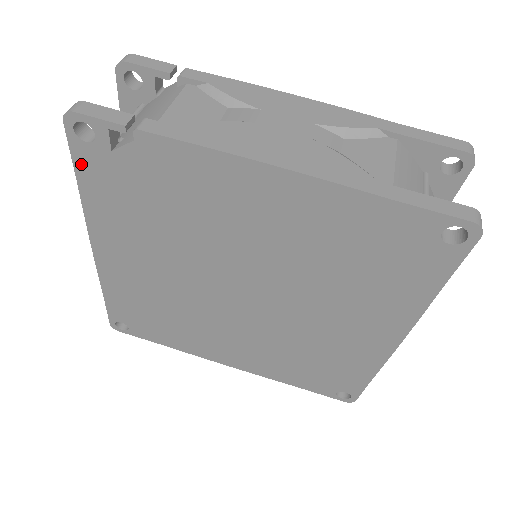
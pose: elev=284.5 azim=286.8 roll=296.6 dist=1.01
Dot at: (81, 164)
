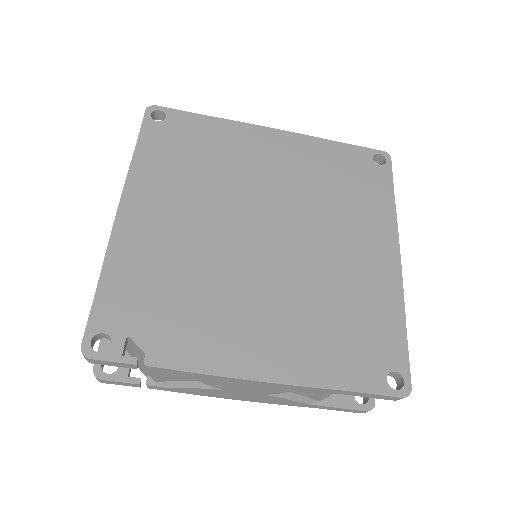
Dot at: occluded
